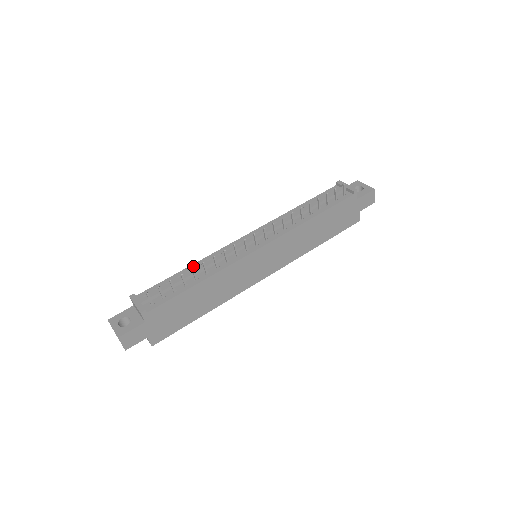
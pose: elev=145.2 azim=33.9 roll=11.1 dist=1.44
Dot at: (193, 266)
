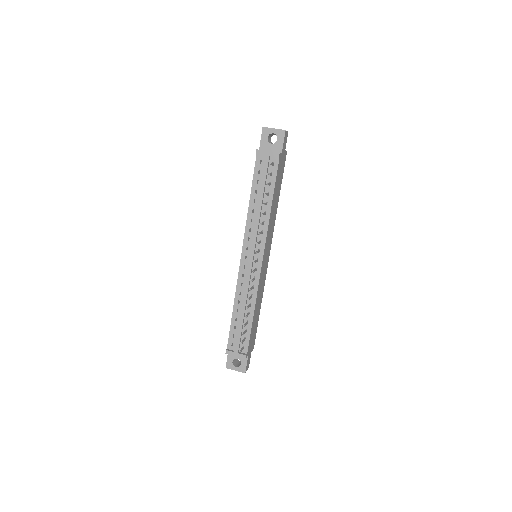
Dot at: (236, 306)
